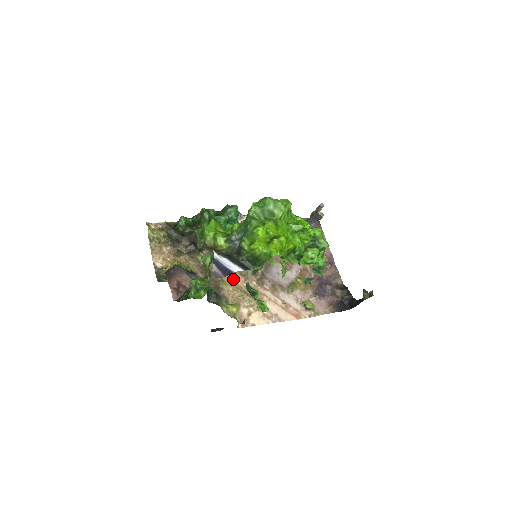
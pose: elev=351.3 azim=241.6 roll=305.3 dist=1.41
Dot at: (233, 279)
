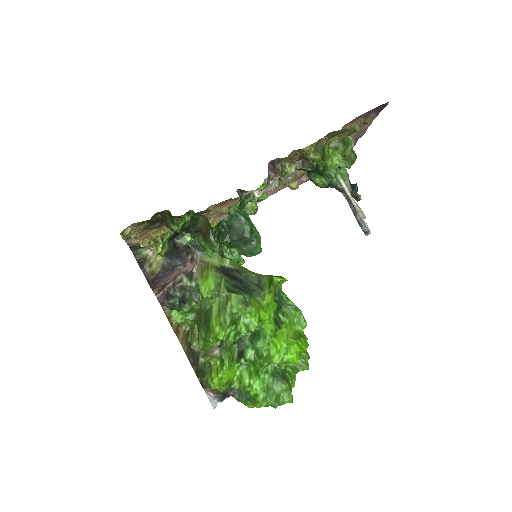
Dot at: (221, 206)
